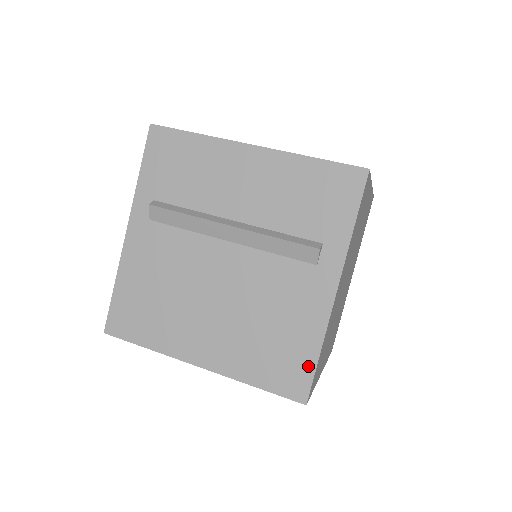
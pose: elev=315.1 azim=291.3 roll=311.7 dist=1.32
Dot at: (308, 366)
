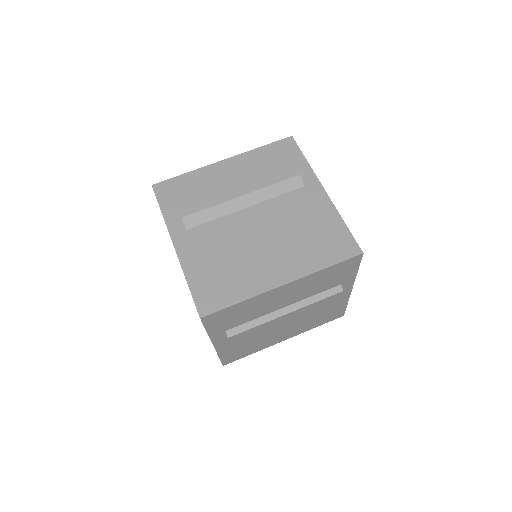
Dot at: (345, 233)
